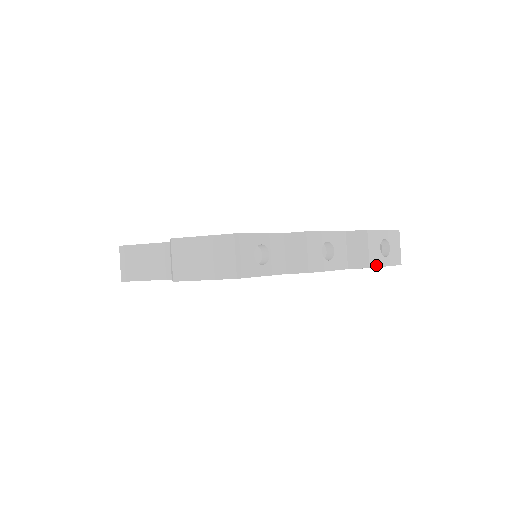
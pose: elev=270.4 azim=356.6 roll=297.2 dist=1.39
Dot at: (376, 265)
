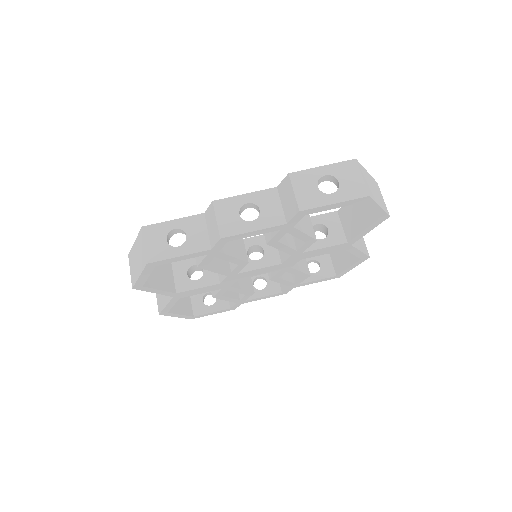
Dot at: (313, 206)
